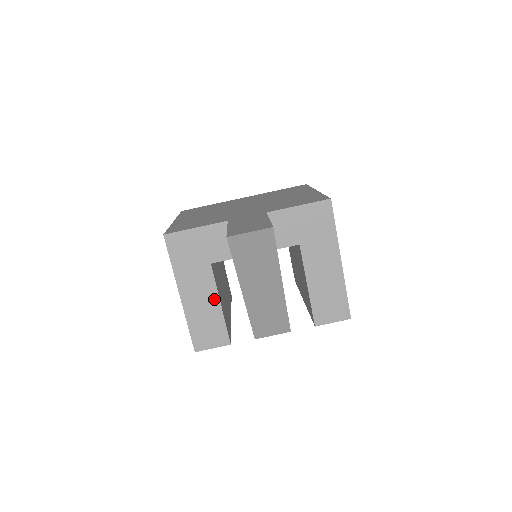
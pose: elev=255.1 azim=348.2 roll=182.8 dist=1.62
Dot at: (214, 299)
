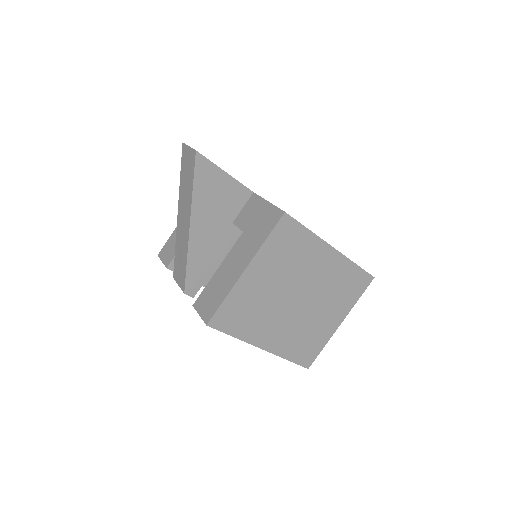
Dot at: occluded
